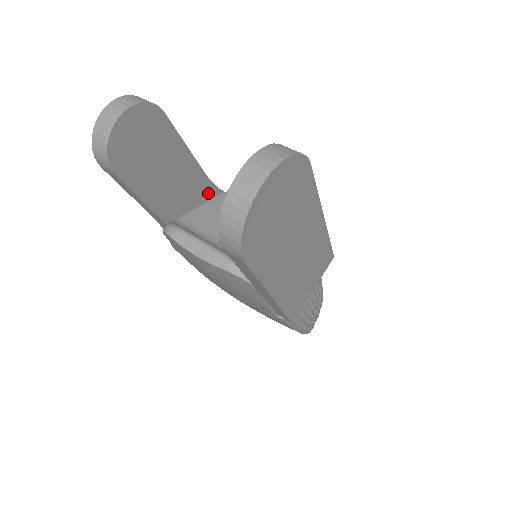
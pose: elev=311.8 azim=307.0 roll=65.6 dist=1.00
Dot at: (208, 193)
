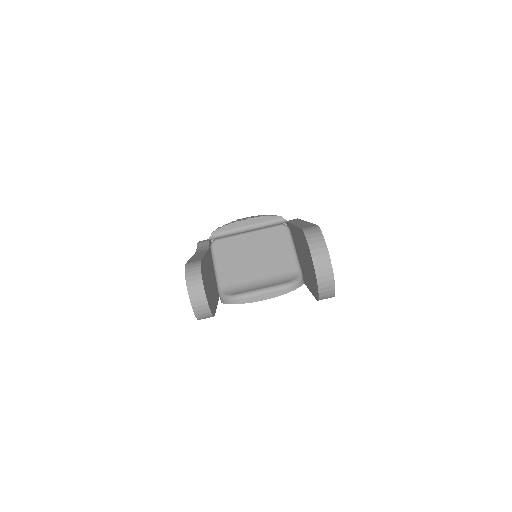
Dot at: (210, 255)
